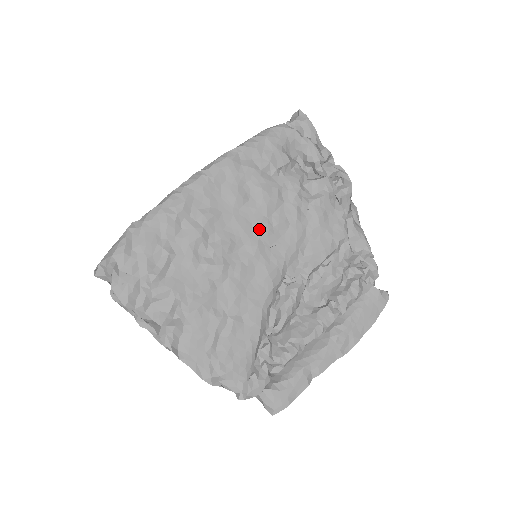
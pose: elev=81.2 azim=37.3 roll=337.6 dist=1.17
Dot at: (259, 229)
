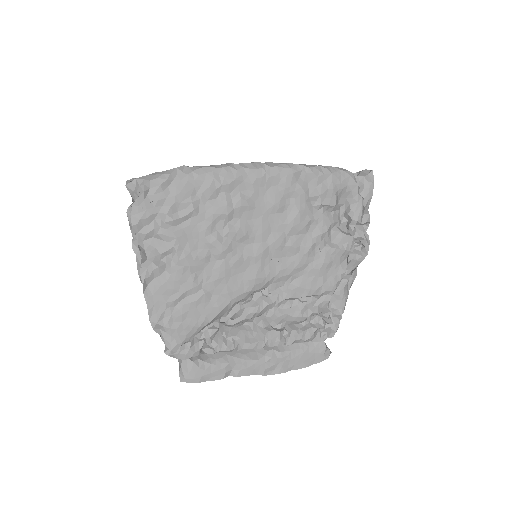
Dot at: (274, 240)
